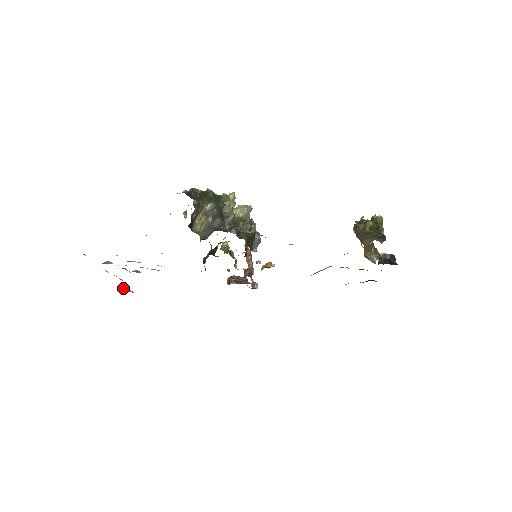
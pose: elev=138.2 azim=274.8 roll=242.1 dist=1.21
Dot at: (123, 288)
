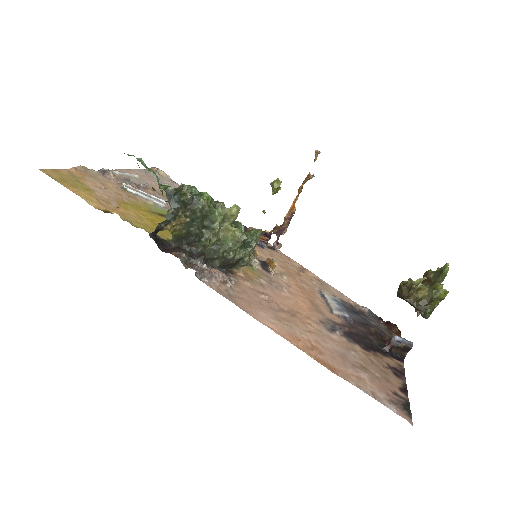
Dot at: (153, 169)
